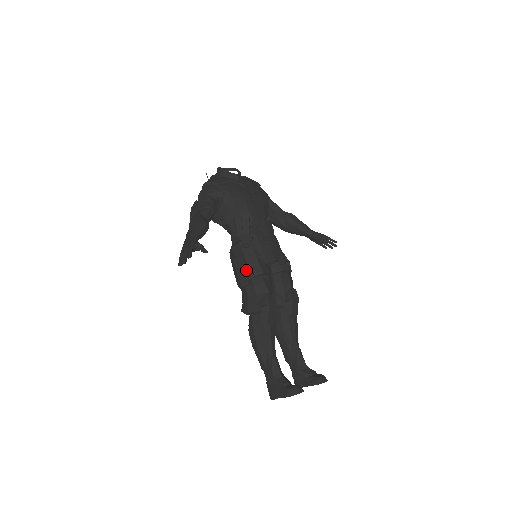
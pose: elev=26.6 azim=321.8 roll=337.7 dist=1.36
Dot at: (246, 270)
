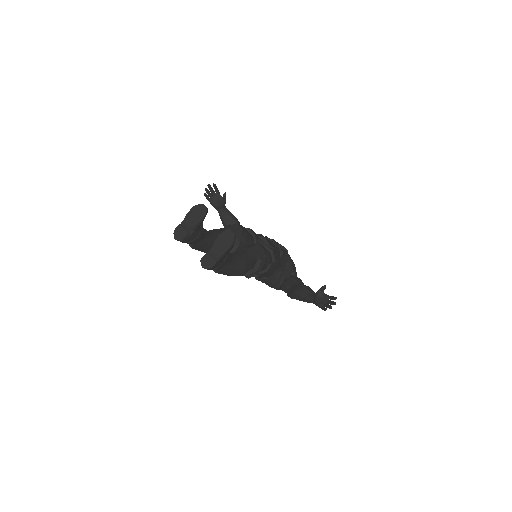
Dot at: occluded
